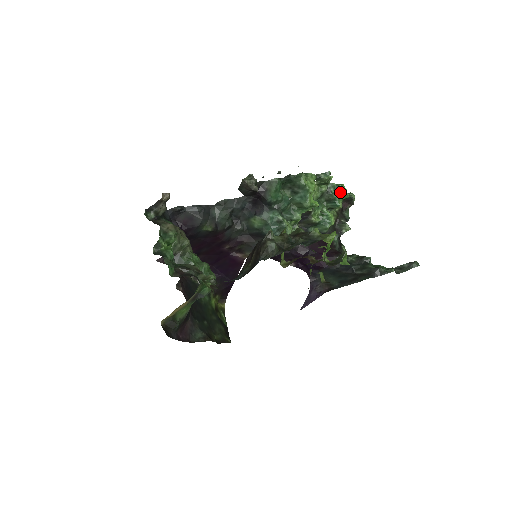
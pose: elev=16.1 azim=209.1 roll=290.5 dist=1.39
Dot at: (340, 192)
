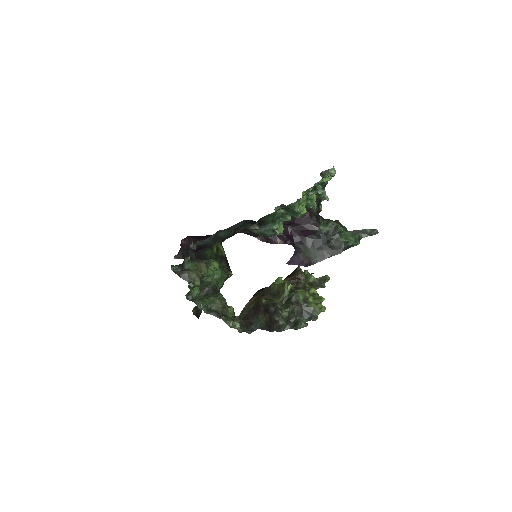
Dot at: occluded
